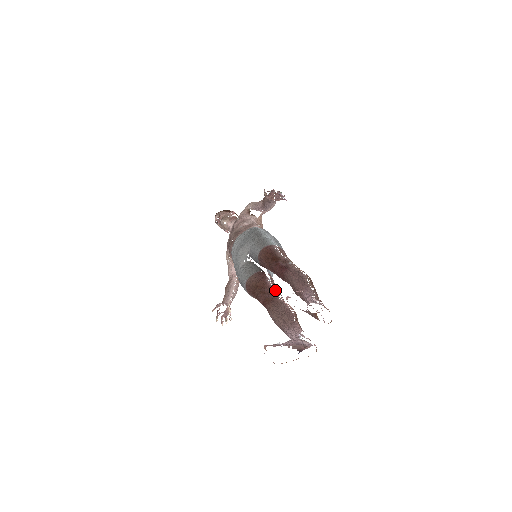
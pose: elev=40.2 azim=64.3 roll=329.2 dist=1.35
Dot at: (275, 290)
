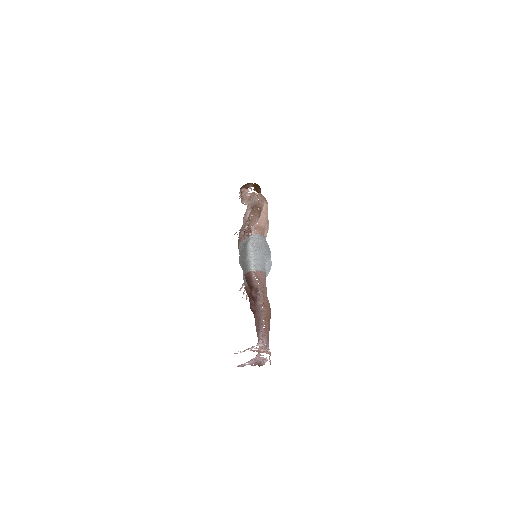
Dot at: occluded
